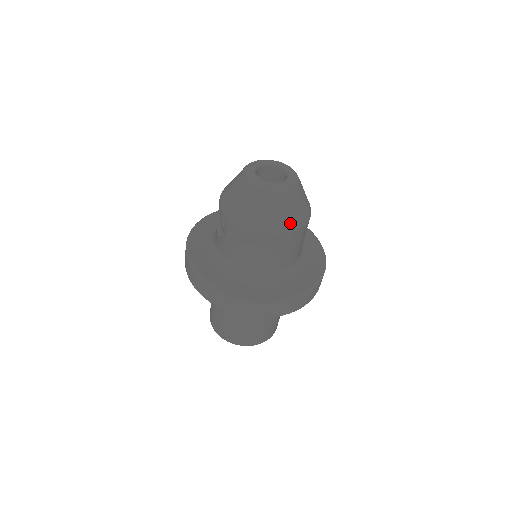
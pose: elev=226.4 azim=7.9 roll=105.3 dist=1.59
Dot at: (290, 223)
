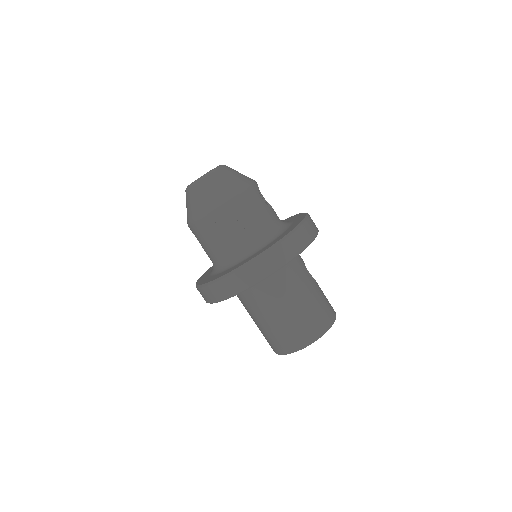
Dot at: (222, 195)
